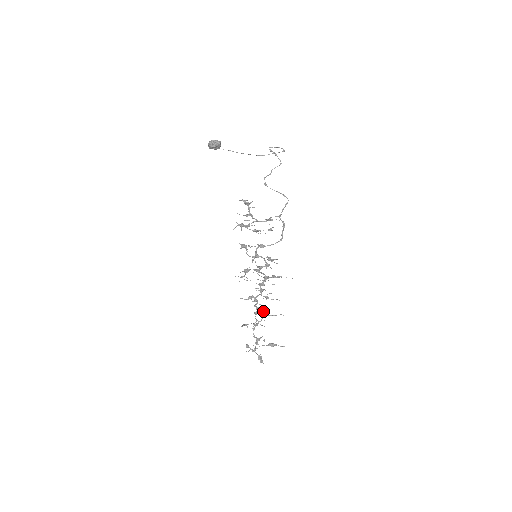
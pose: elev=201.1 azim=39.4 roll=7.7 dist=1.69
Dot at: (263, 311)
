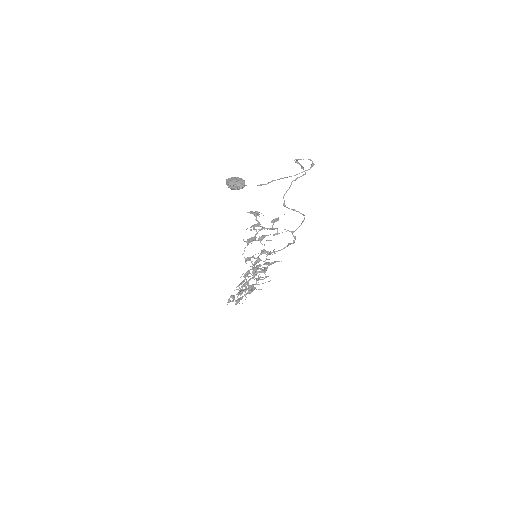
Dot at: (252, 288)
